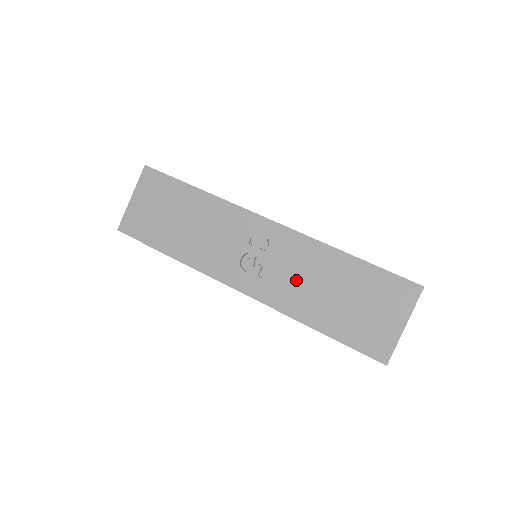
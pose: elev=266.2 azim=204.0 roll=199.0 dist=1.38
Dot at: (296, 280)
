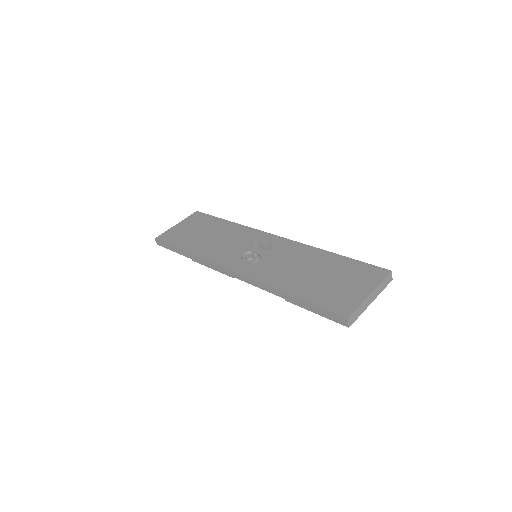
Dot at: (283, 265)
